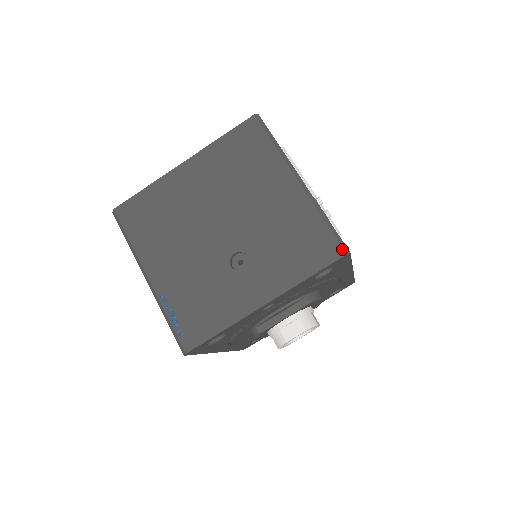
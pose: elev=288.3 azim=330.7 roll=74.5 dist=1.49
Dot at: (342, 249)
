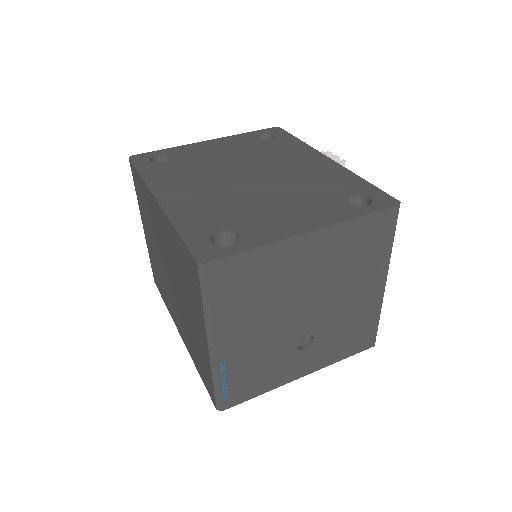
Dot at: occluded
